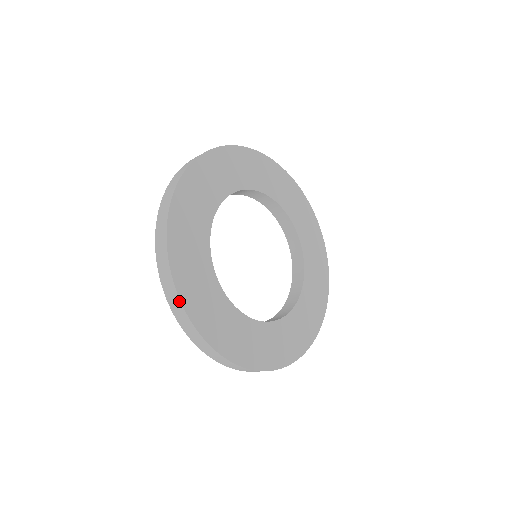
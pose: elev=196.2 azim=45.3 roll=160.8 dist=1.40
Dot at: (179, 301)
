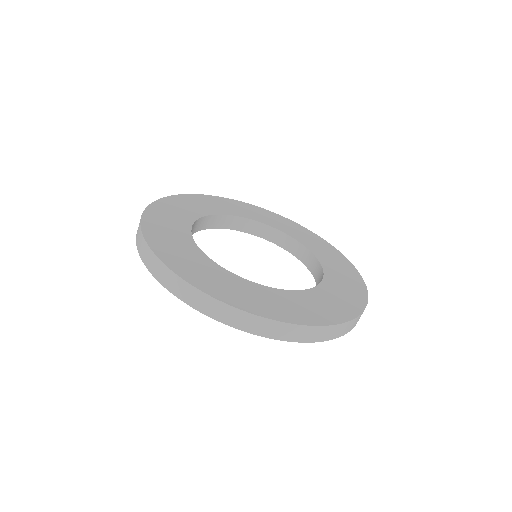
Dot at: (149, 249)
